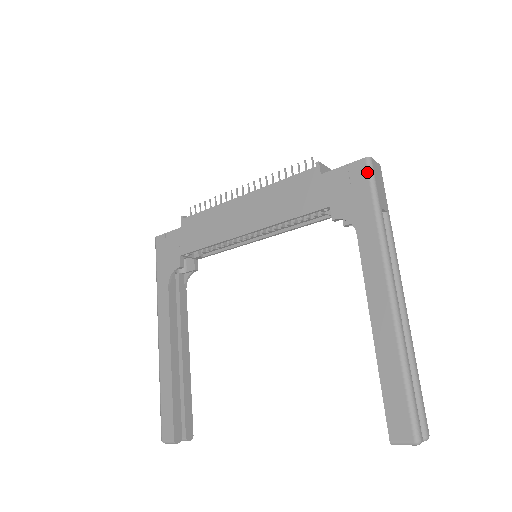
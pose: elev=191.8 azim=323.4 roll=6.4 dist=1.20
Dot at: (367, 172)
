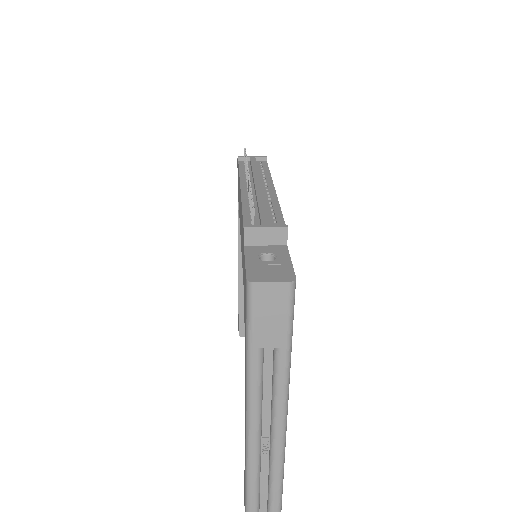
Dot at: (246, 299)
